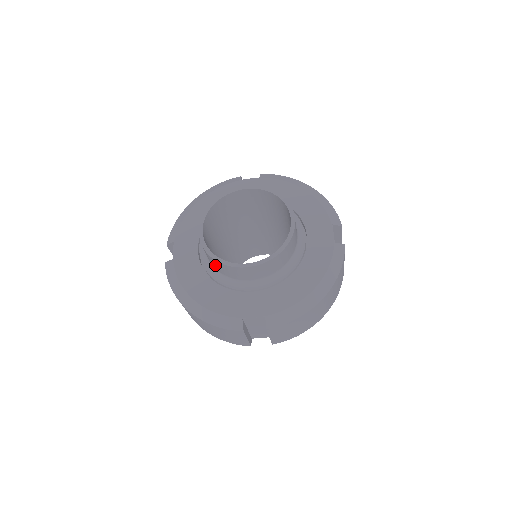
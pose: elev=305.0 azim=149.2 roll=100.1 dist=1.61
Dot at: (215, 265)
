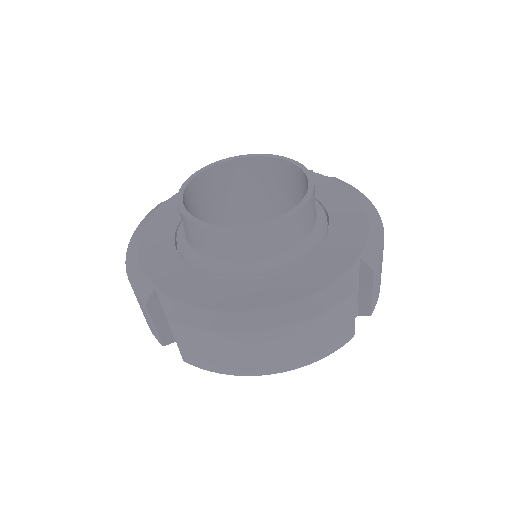
Dot at: occluded
